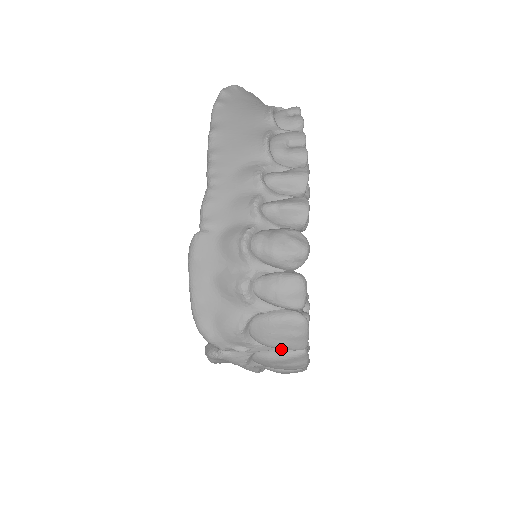
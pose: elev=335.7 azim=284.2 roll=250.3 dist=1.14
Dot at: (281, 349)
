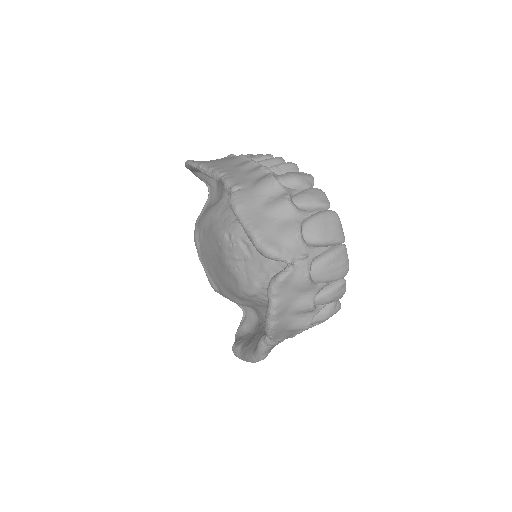
Dot at: (329, 249)
